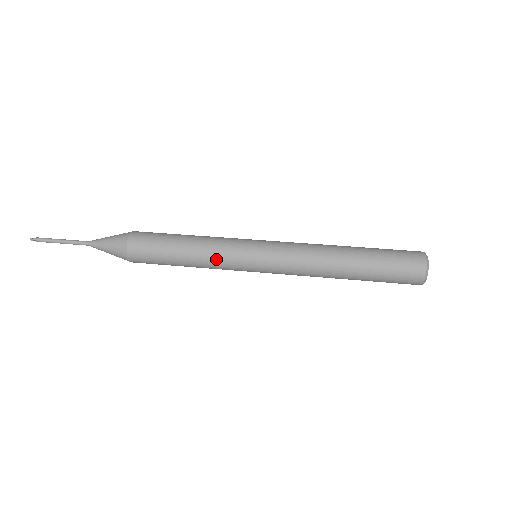
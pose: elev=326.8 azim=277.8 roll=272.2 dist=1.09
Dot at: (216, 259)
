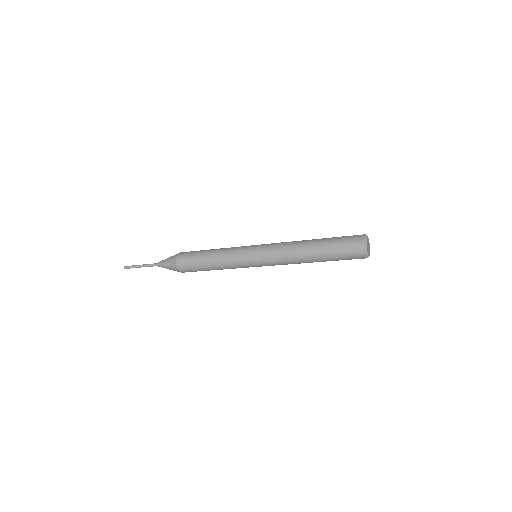
Dot at: (230, 249)
